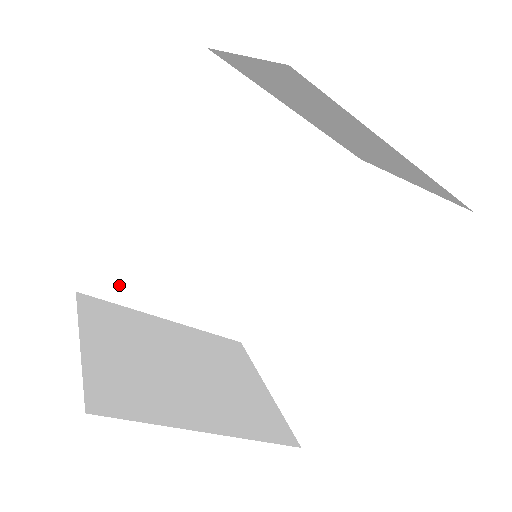
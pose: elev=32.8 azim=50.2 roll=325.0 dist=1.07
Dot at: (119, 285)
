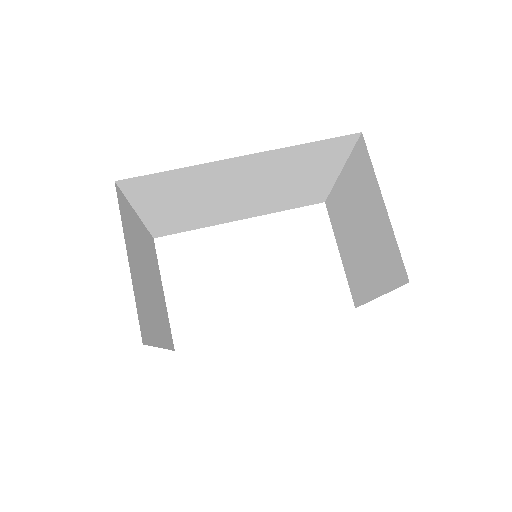
Dot at: (143, 190)
